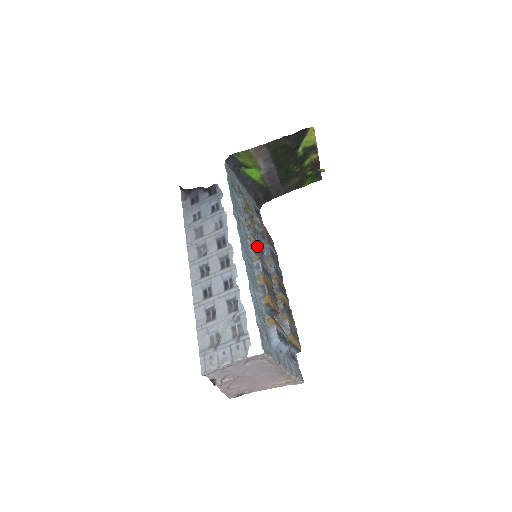
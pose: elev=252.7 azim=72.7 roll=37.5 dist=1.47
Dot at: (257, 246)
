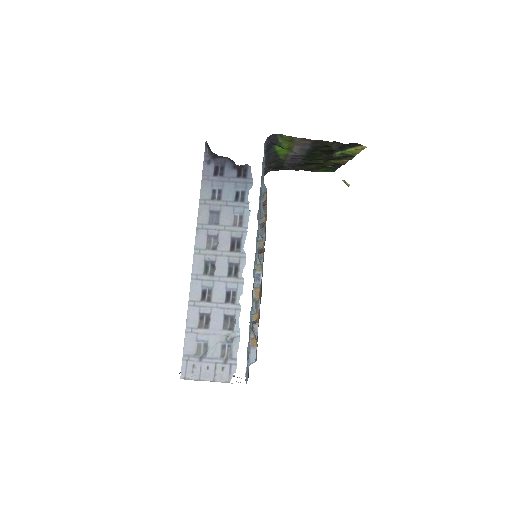
Dot at: (262, 249)
